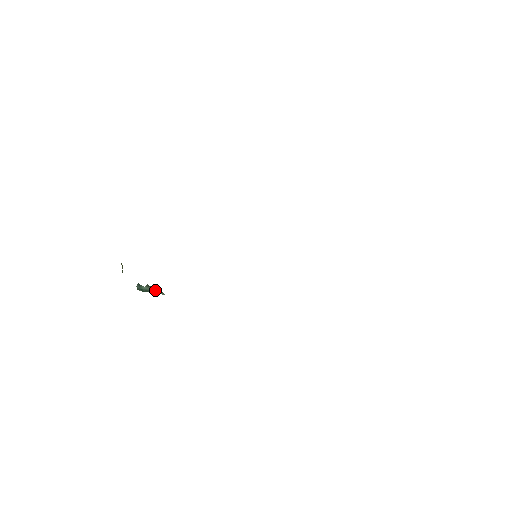
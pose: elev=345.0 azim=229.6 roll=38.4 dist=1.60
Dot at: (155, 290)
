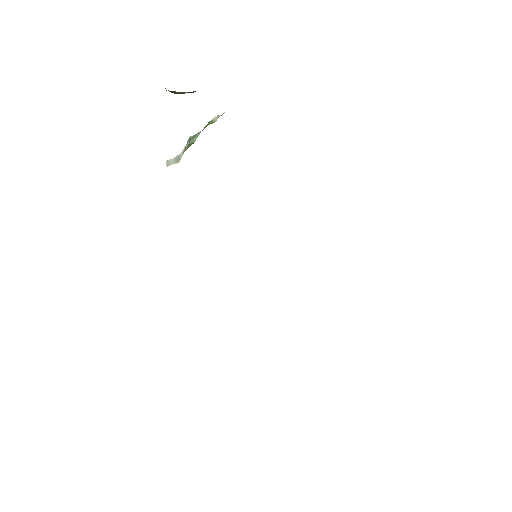
Dot at: (181, 153)
